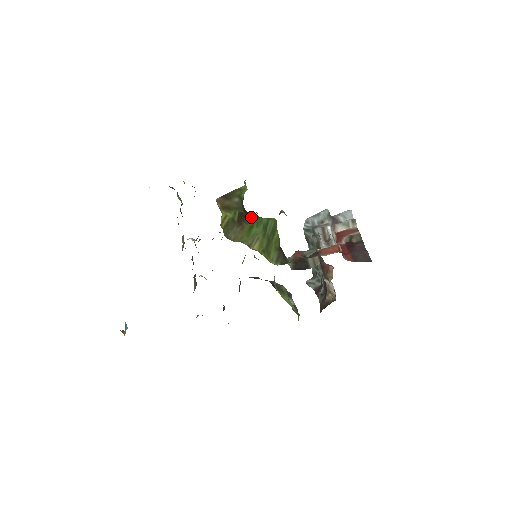
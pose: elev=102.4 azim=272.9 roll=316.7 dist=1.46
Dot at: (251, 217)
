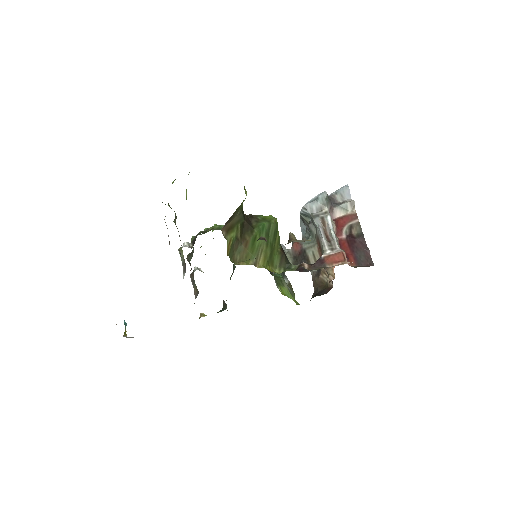
Dot at: (252, 223)
